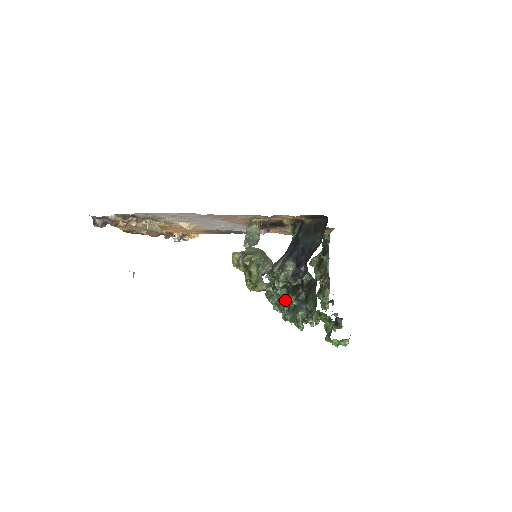
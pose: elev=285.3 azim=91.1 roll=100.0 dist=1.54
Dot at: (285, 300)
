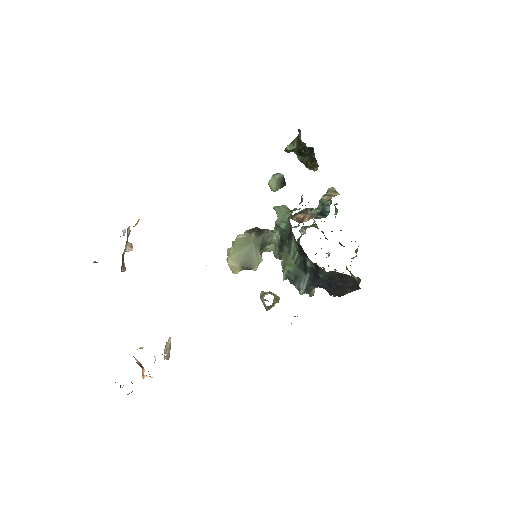
Dot at: occluded
